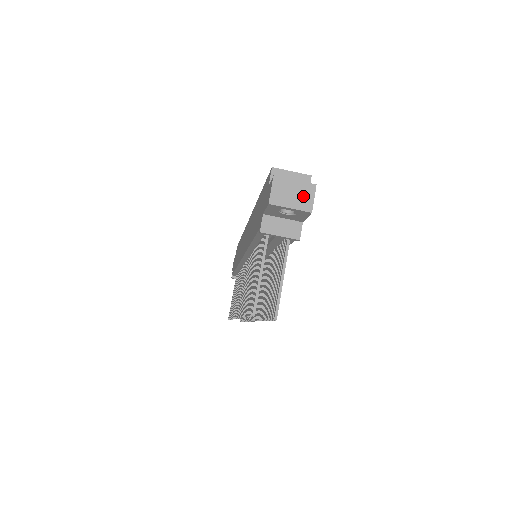
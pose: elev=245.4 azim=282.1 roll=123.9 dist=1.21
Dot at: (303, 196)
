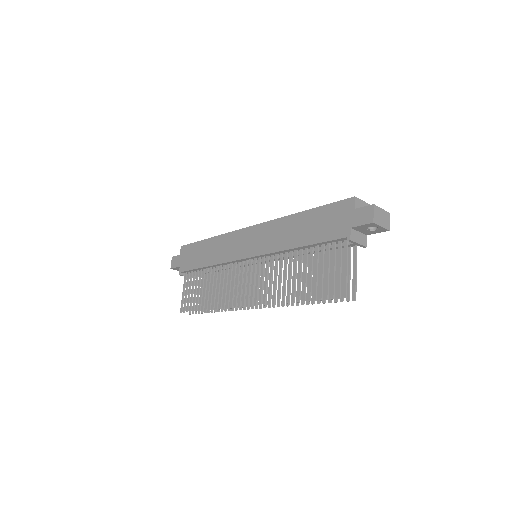
Dot at: (385, 219)
